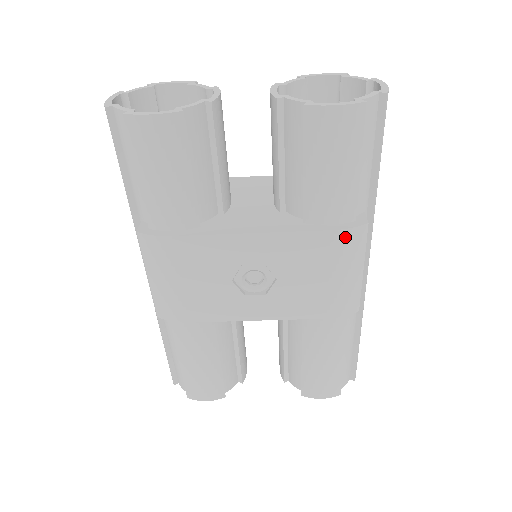
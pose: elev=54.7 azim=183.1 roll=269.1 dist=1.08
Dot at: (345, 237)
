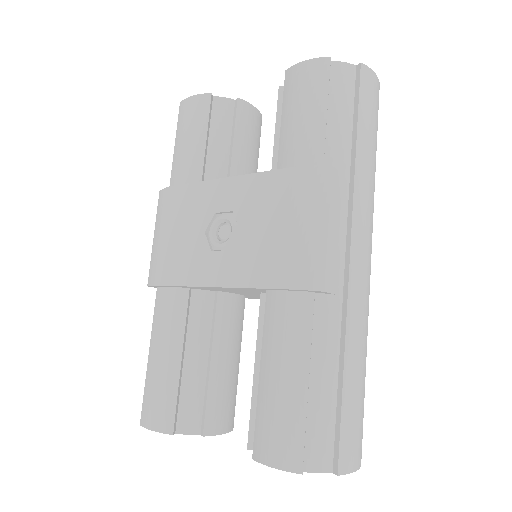
Dot at: (304, 176)
